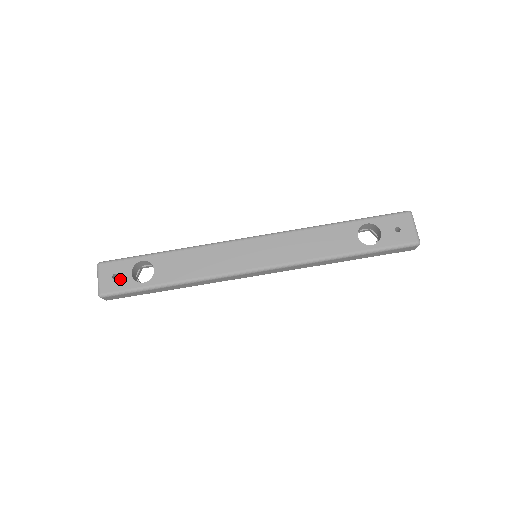
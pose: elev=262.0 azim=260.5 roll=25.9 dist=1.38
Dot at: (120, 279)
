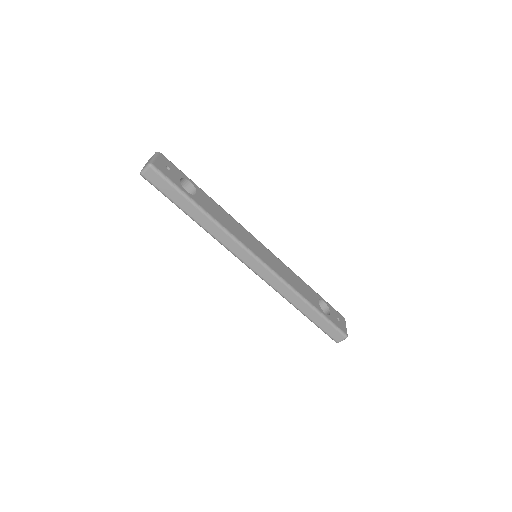
Dot at: (171, 173)
